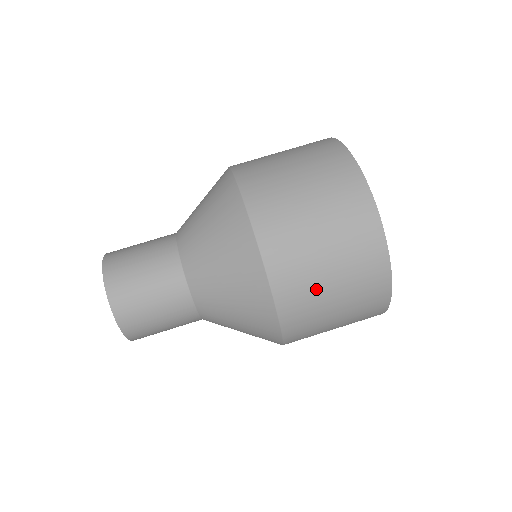
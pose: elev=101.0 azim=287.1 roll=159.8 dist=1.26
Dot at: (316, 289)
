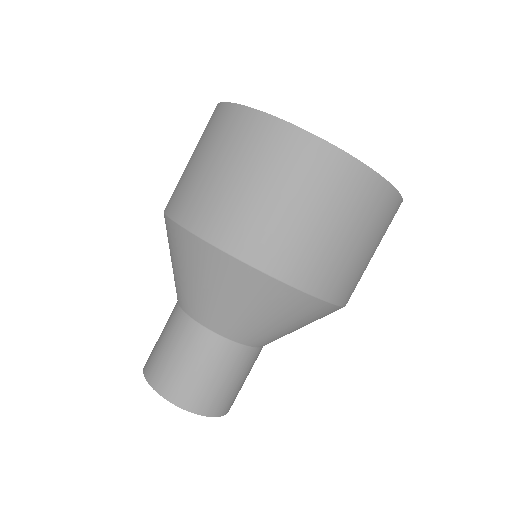
Dot at: (331, 251)
